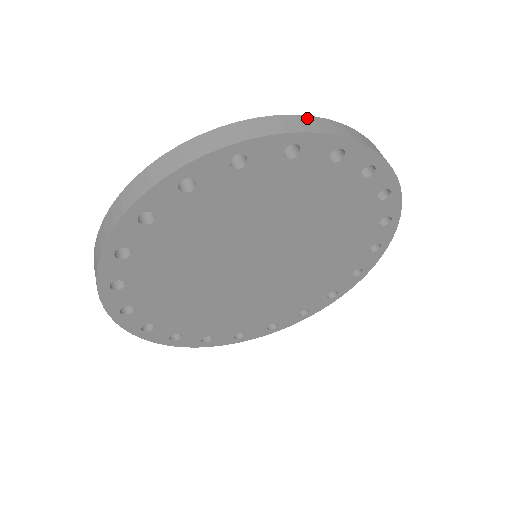
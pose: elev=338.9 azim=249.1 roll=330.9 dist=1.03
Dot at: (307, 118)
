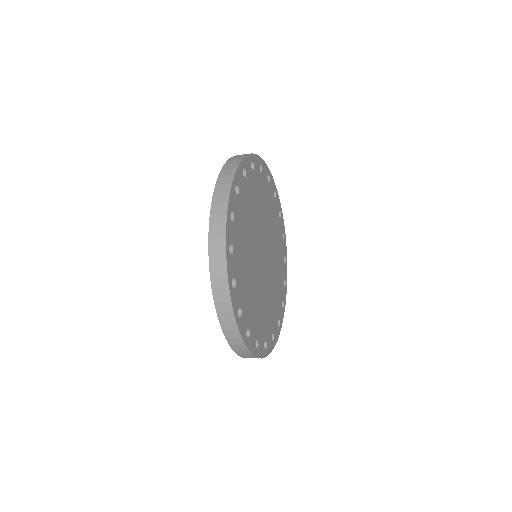
Dot at: (232, 158)
